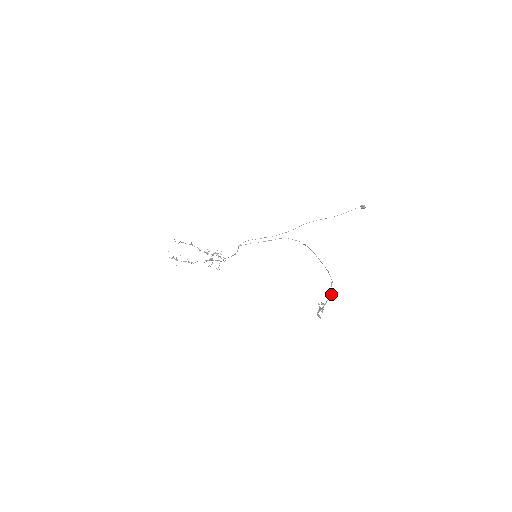
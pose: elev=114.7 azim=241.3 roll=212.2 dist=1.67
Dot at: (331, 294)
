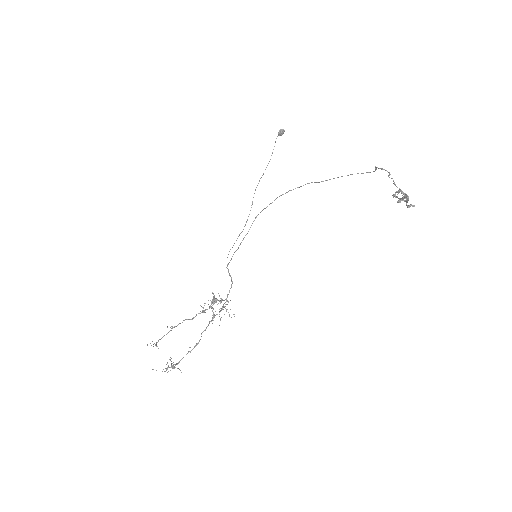
Dot at: occluded
